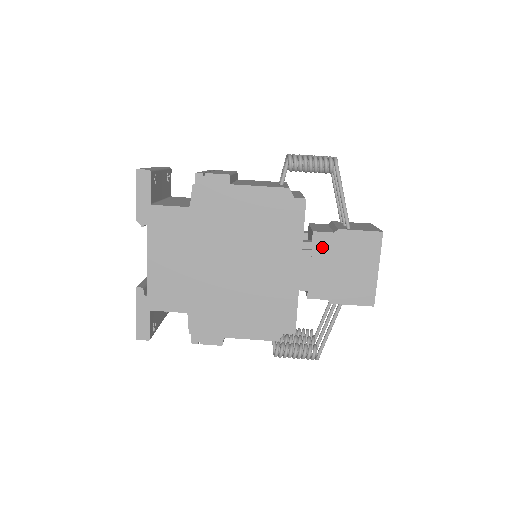
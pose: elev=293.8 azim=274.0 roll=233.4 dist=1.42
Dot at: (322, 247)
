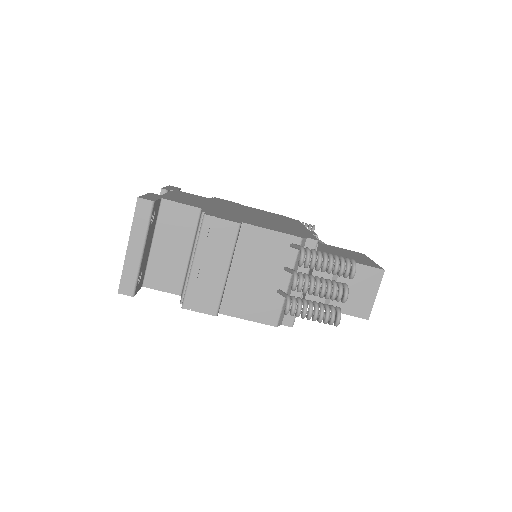
Dot at: occluded
